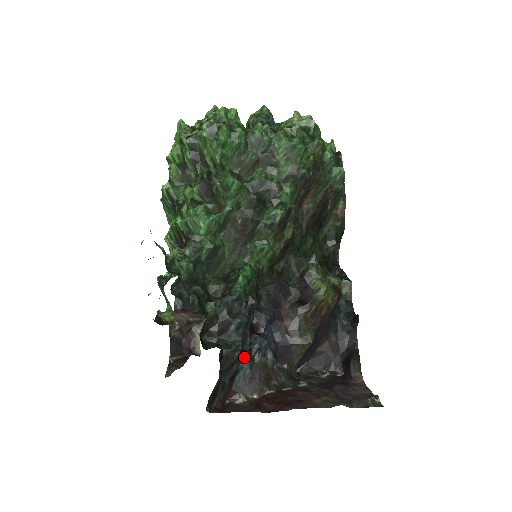
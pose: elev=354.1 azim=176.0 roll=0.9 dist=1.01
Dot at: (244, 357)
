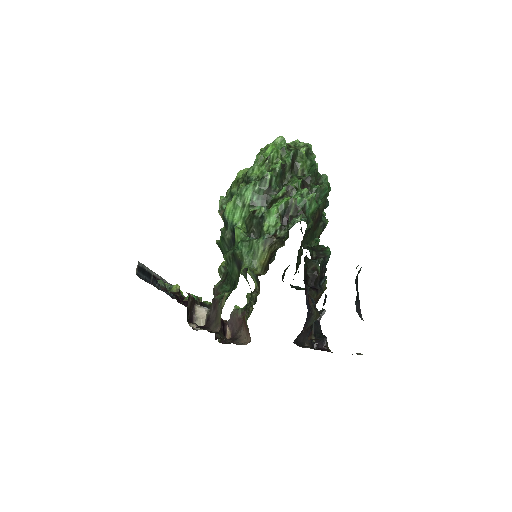
Dot at: occluded
